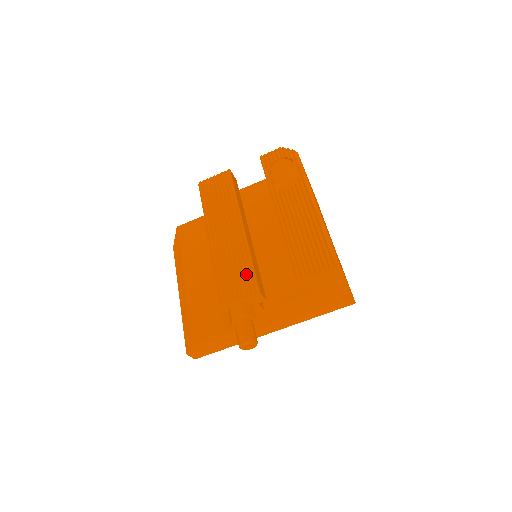
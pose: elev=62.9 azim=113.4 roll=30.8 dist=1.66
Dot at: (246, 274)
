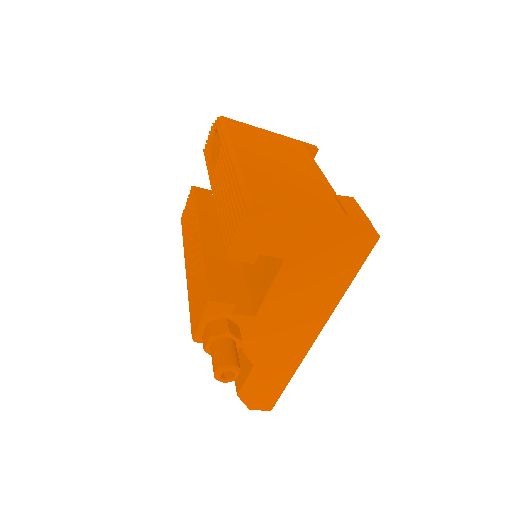
Dot at: (202, 287)
